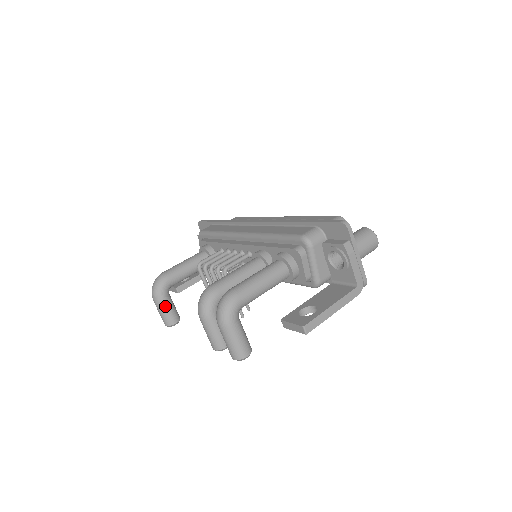
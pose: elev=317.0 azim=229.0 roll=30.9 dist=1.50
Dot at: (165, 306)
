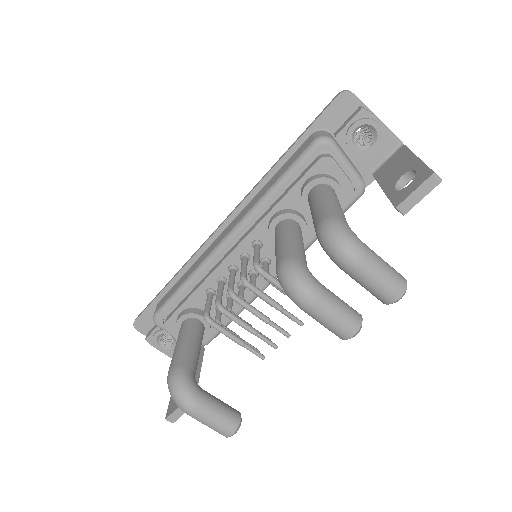
Dot at: (212, 404)
